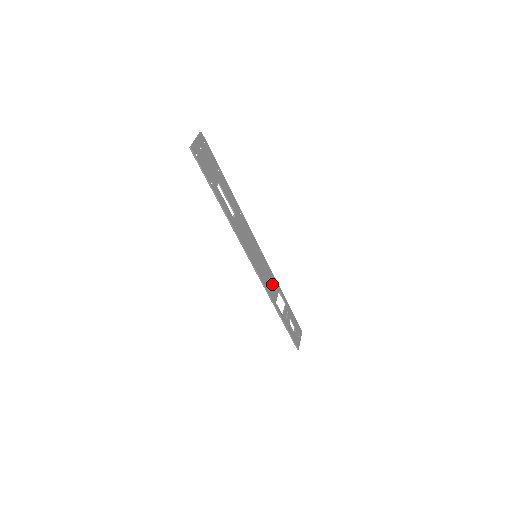
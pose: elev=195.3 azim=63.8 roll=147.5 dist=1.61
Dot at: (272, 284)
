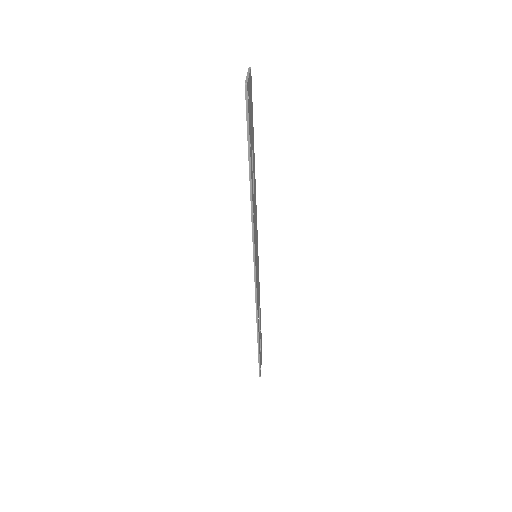
Dot at: (258, 294)
